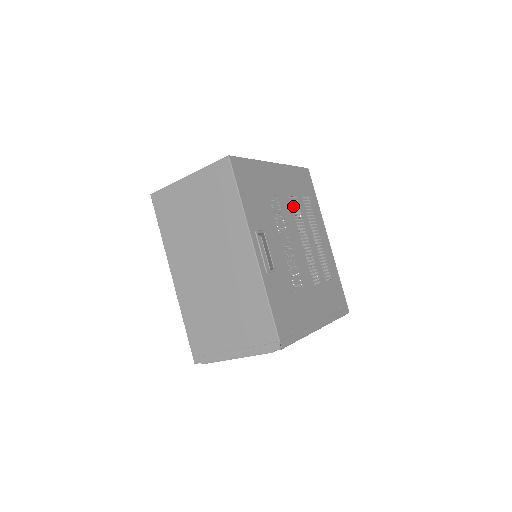
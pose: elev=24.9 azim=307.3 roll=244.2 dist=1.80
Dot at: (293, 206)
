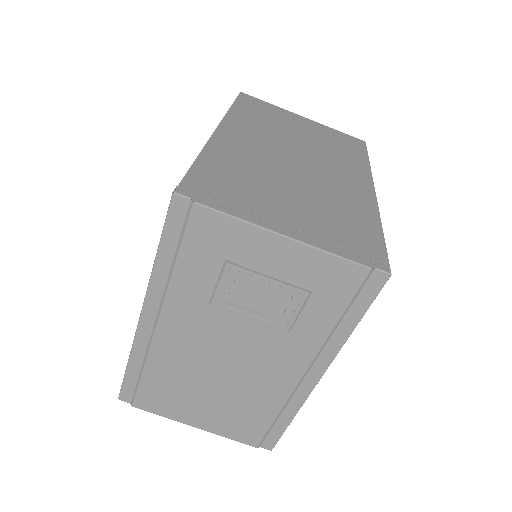
Dot at: occluded
